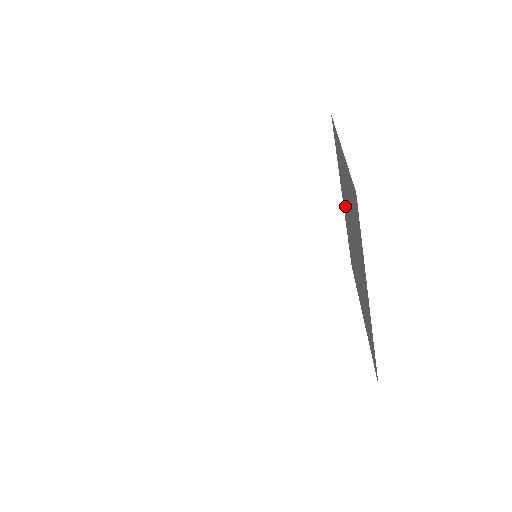
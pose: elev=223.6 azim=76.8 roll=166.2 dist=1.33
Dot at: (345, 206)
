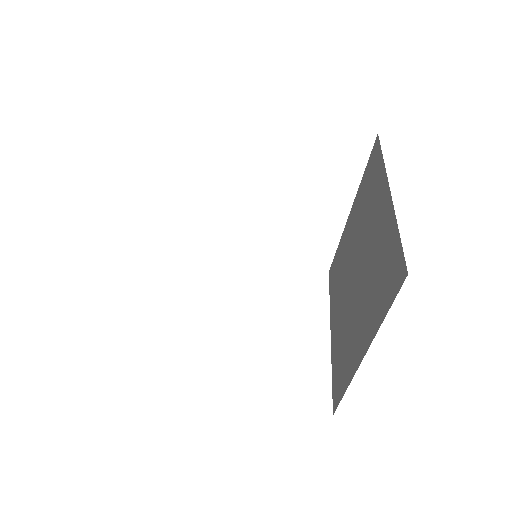
Dot at: (354, 228)
